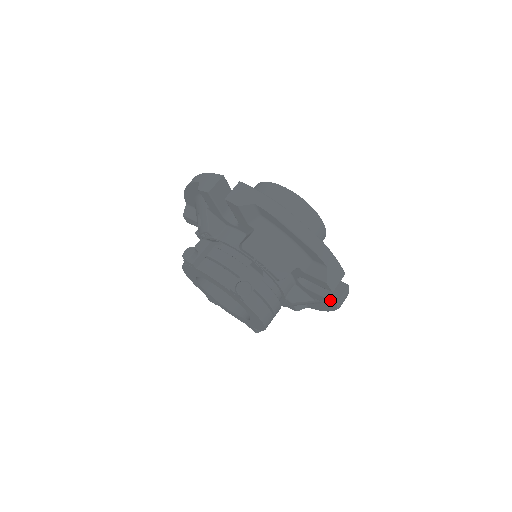
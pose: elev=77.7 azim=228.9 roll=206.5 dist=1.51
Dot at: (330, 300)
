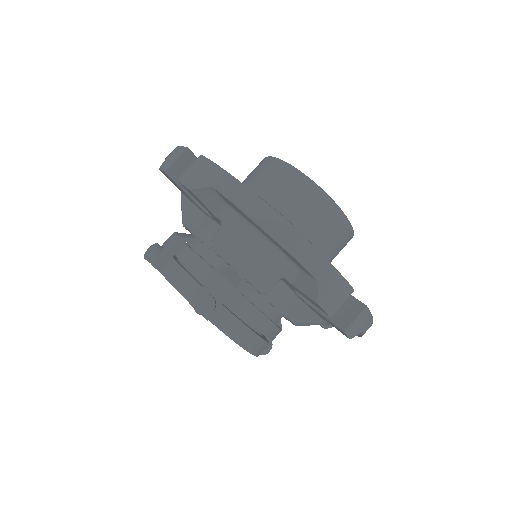
Dot at: (336, 326)
